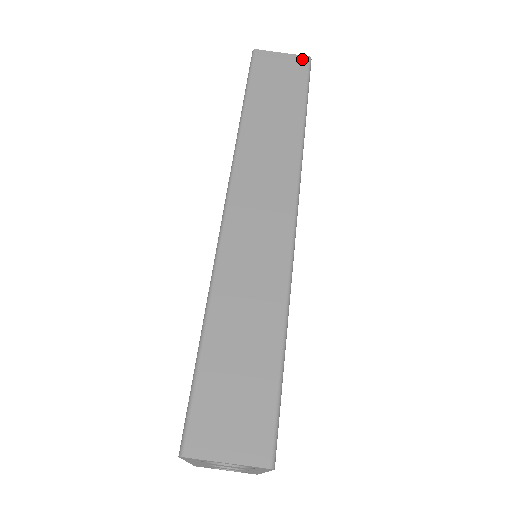
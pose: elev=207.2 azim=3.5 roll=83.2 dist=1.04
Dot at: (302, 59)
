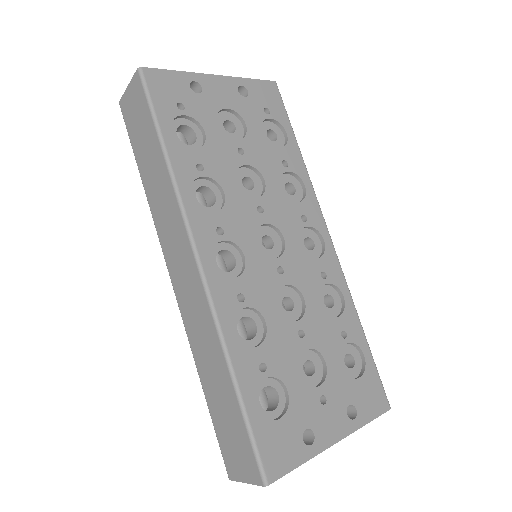
Dot at: (136, 78)
